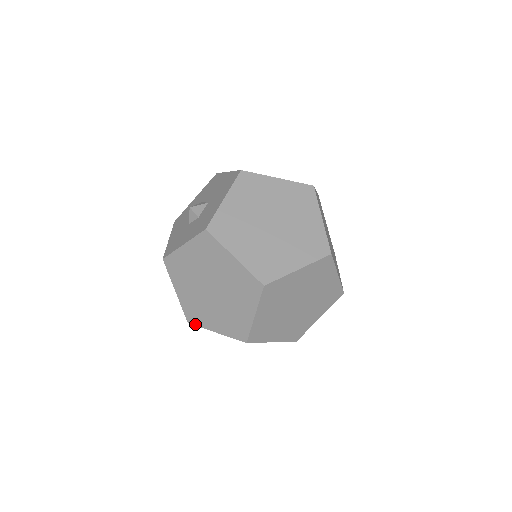
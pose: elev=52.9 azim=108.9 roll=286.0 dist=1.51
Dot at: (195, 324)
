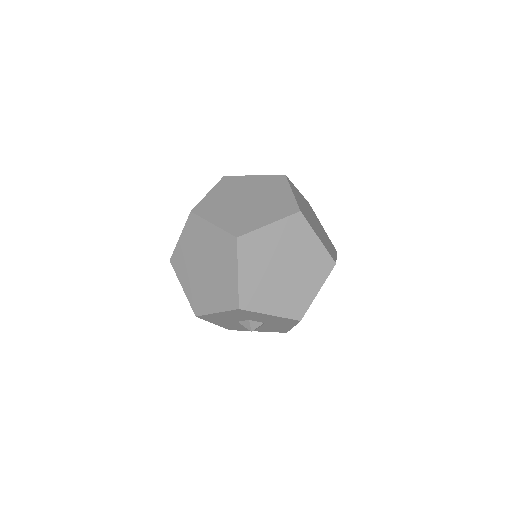
Dot at: (198, 214)
